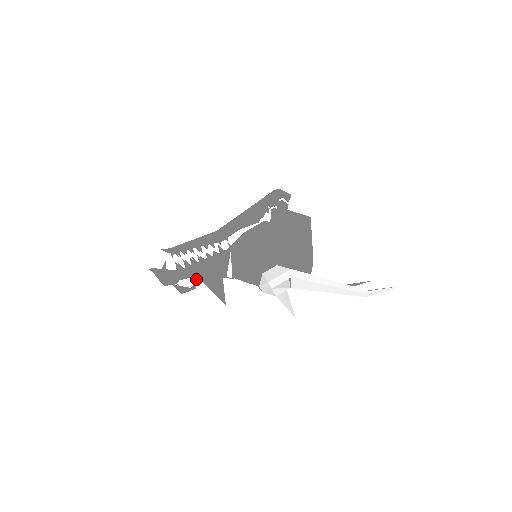
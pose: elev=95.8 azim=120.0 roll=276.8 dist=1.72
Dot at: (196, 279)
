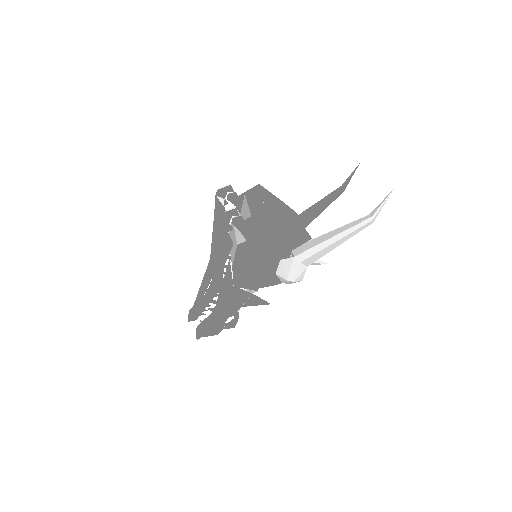
Dot at: (233, 314)
